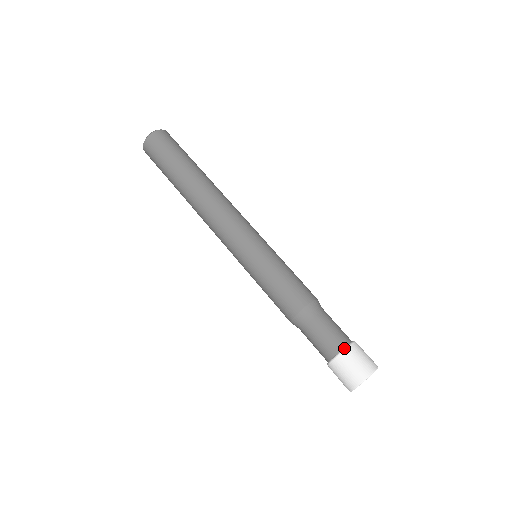
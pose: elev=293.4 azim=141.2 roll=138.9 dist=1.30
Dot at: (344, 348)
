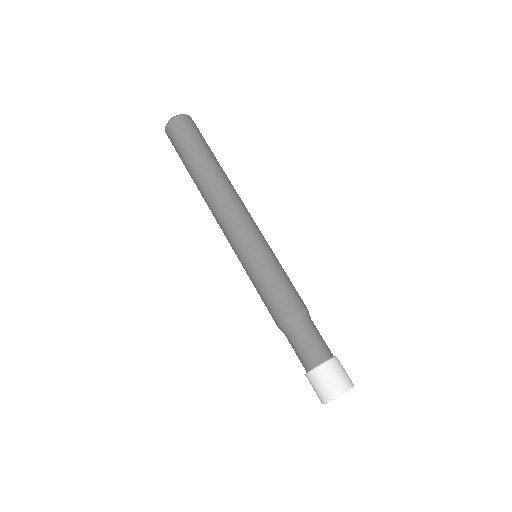
Dot at: (315, 367)
